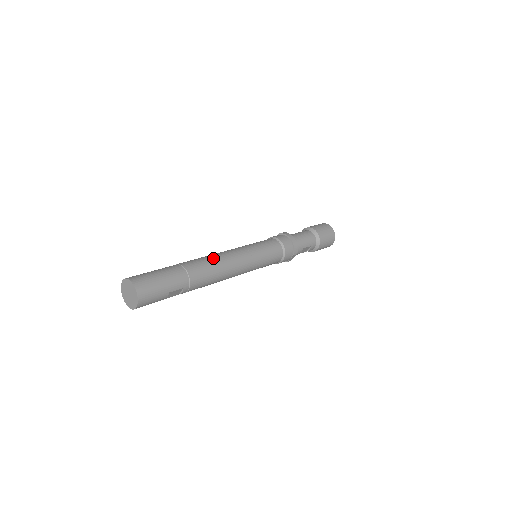
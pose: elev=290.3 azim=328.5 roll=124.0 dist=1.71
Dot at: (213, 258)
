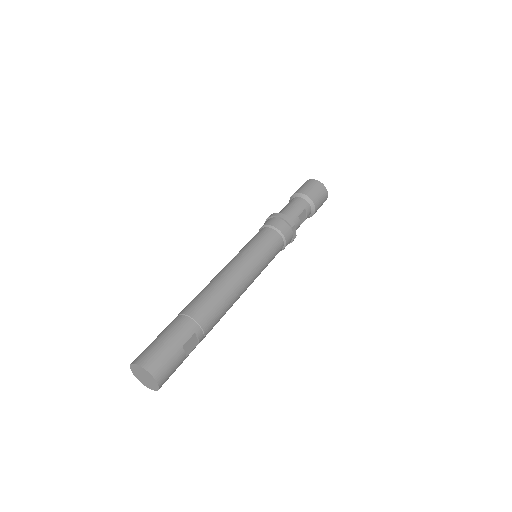
Dot at: (208, 286)
